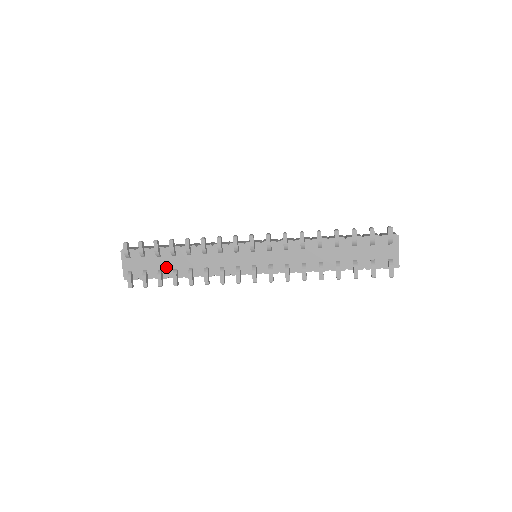
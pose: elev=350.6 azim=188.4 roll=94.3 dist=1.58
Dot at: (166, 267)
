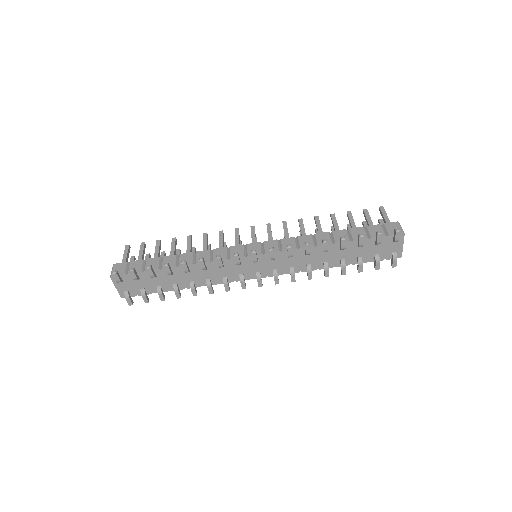
Dot at: (164, 284)
